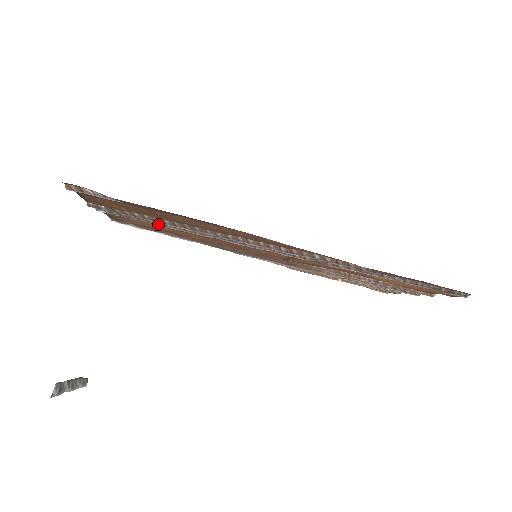
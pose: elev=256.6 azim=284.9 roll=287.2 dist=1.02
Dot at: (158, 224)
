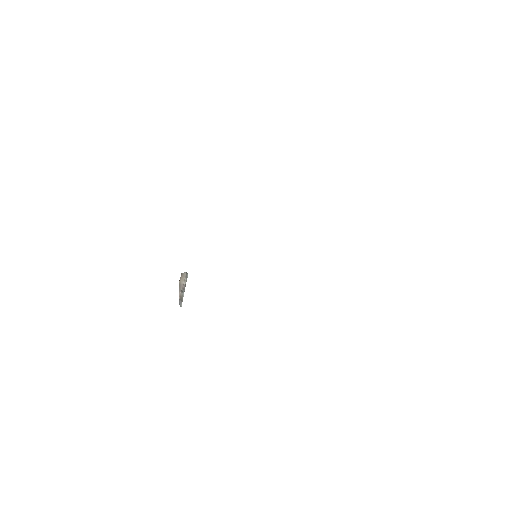
Dot at: occluded
